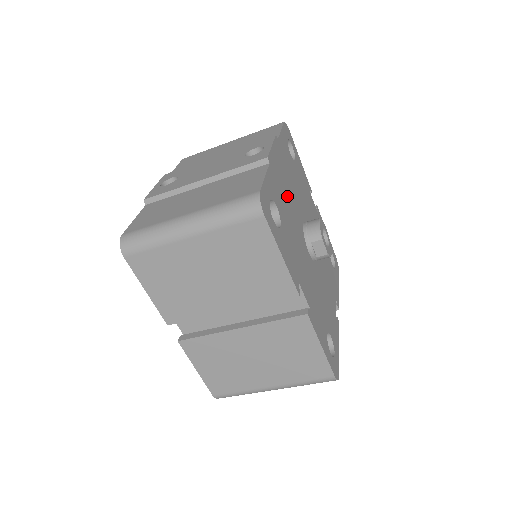
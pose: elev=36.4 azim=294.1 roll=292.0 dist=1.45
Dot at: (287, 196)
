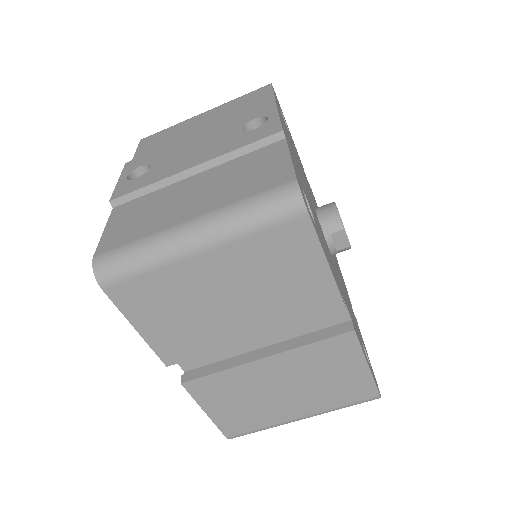
Dot at: (302, 179)
